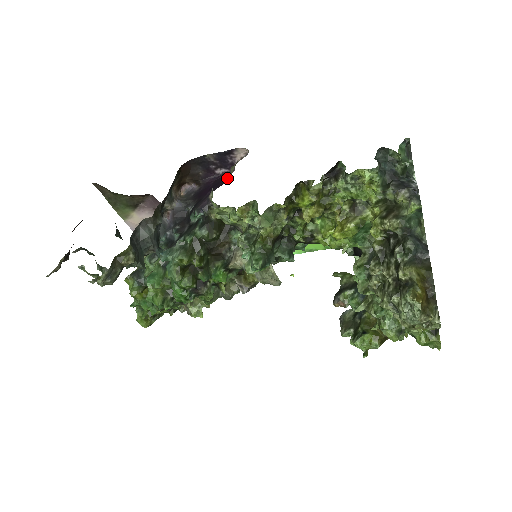
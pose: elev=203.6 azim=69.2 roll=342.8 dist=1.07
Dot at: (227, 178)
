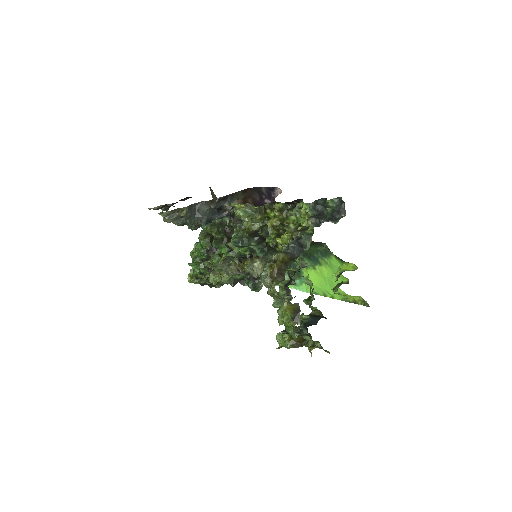
Dot at: occluded
